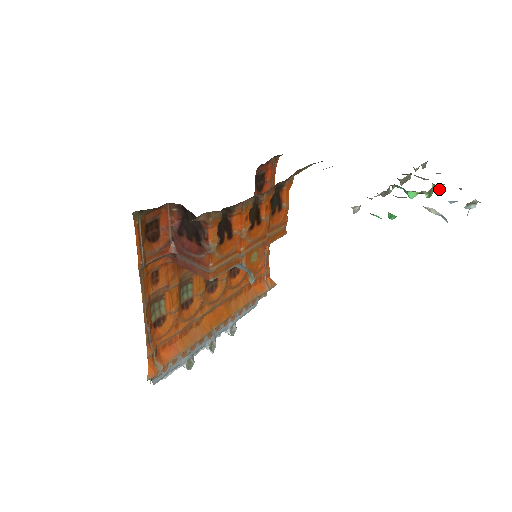
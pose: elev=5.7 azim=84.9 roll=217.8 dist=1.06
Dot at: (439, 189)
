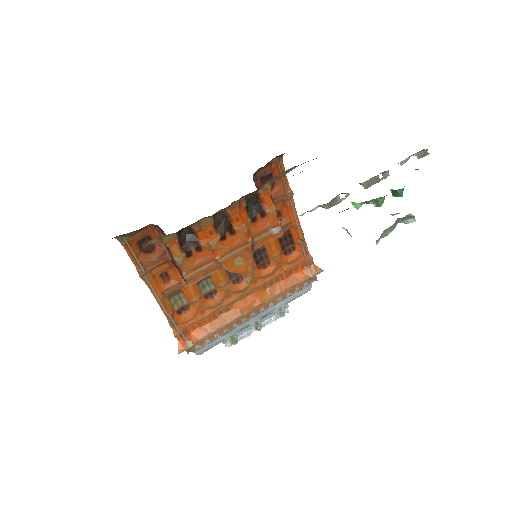
Dot at: (399, 193)
